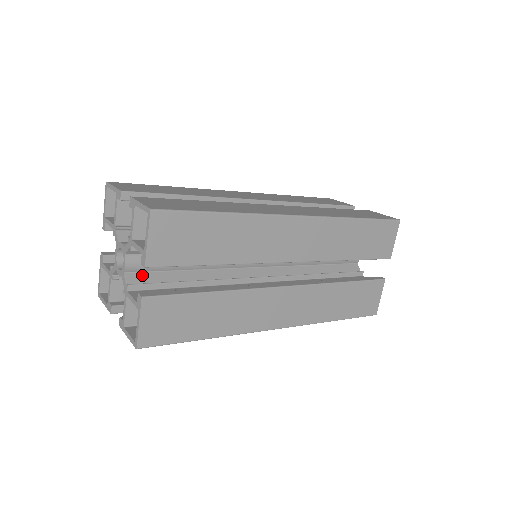
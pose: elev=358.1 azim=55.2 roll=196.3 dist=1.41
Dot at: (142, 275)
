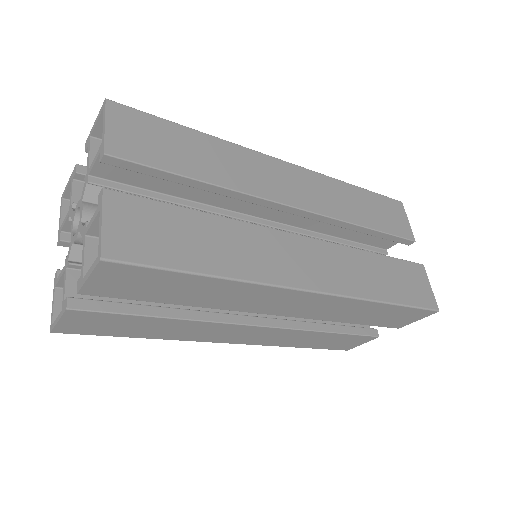
Dot at: occluded
